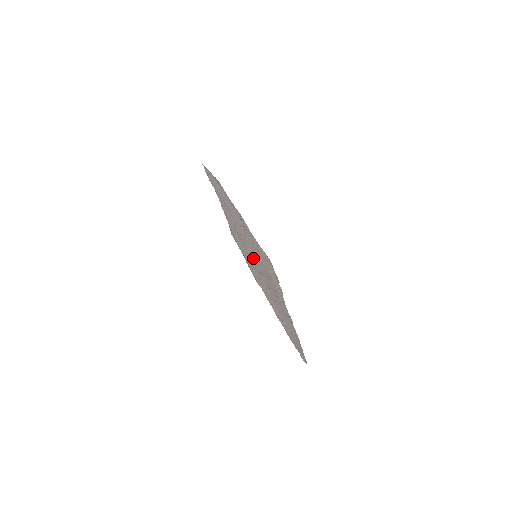
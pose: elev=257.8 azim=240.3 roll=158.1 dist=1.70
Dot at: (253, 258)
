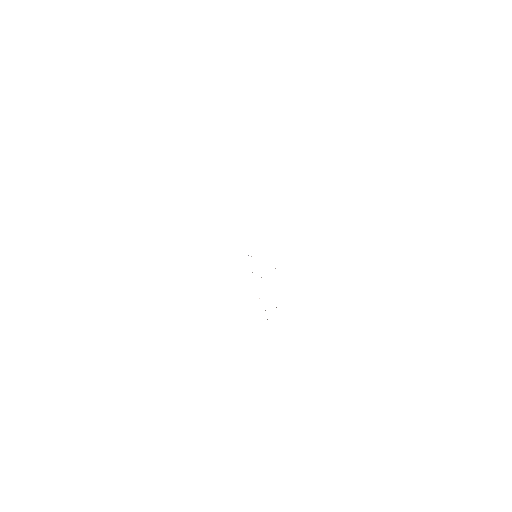
Dot at: occluded
